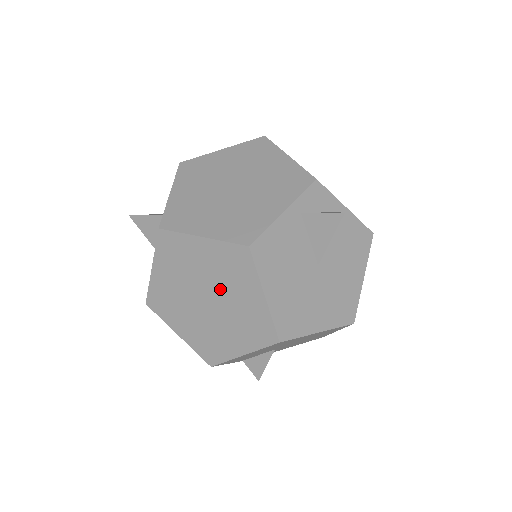
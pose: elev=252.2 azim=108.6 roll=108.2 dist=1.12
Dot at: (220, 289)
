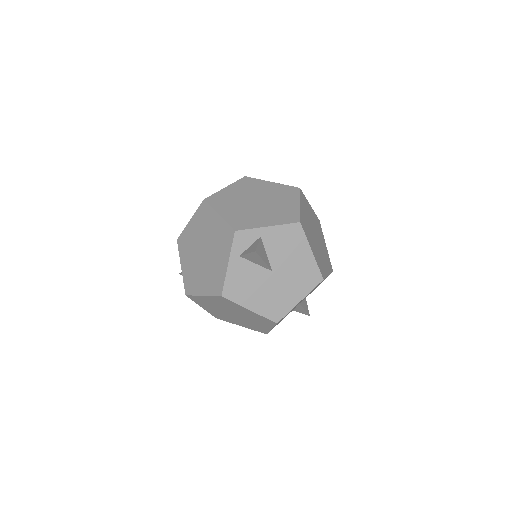
Dot at: (232, 310)
